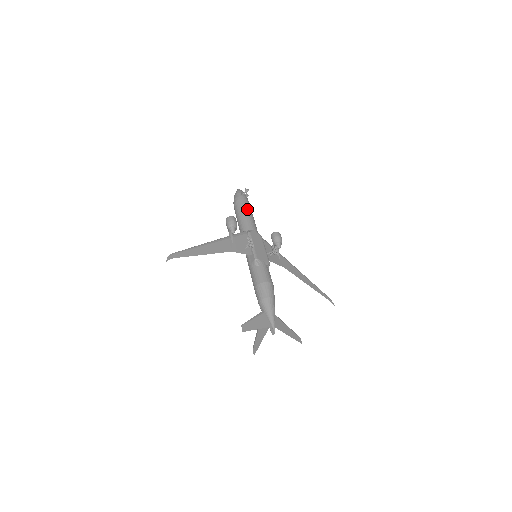
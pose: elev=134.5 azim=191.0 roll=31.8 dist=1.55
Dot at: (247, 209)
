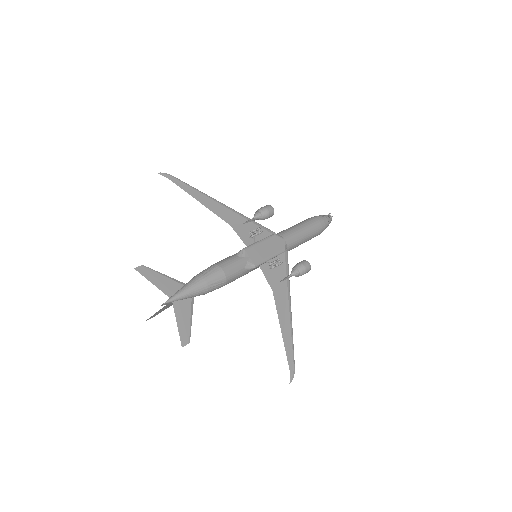
Dot at: (307, 226)
